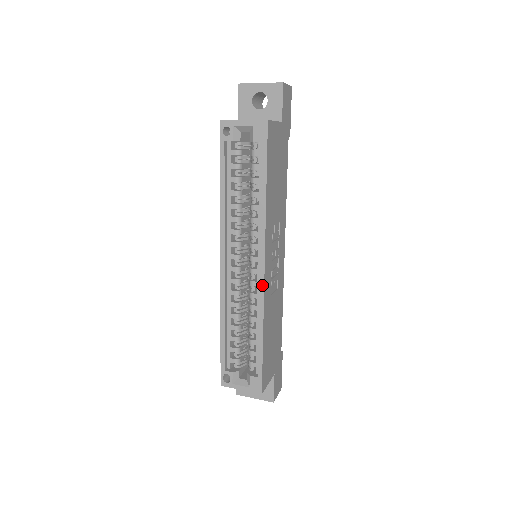
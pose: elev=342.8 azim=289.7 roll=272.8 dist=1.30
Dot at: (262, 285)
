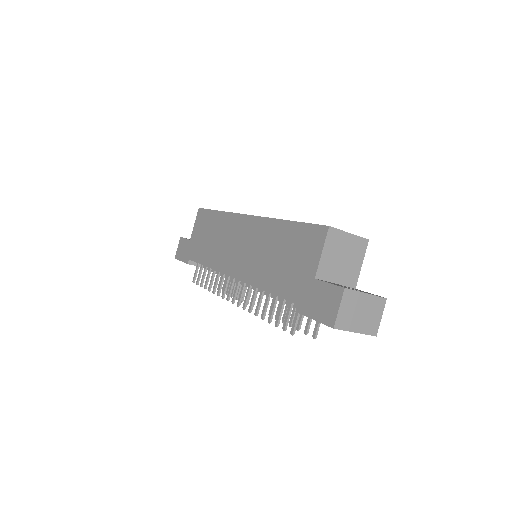
Dot at: occluded
